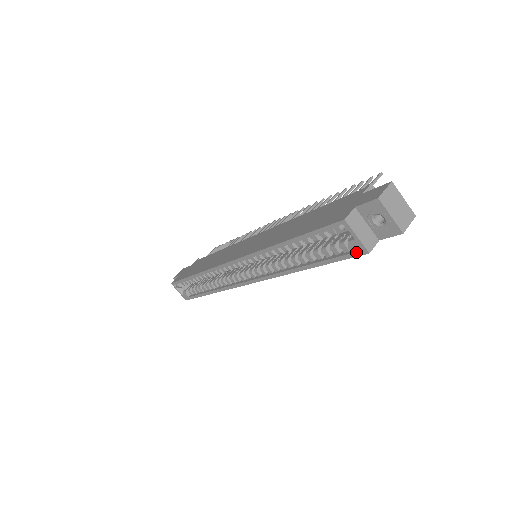
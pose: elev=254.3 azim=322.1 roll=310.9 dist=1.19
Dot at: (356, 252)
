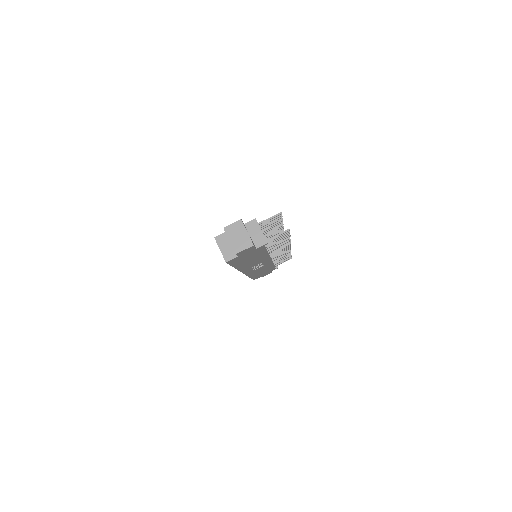
Dot at: occluded
